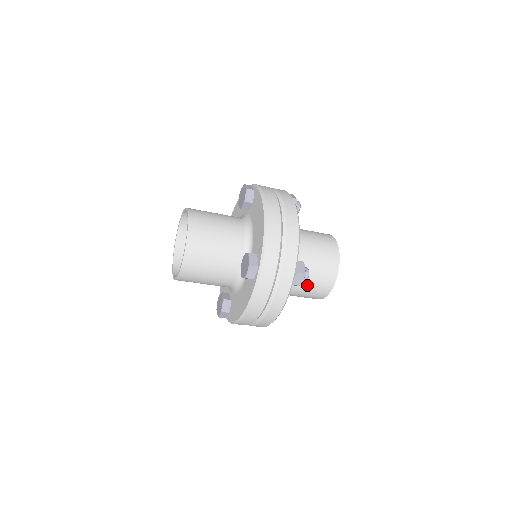
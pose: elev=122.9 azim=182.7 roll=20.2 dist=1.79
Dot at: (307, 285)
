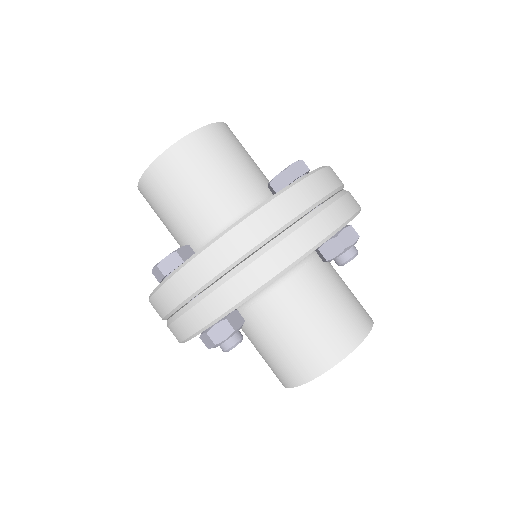
Dot at: (260, 350)
